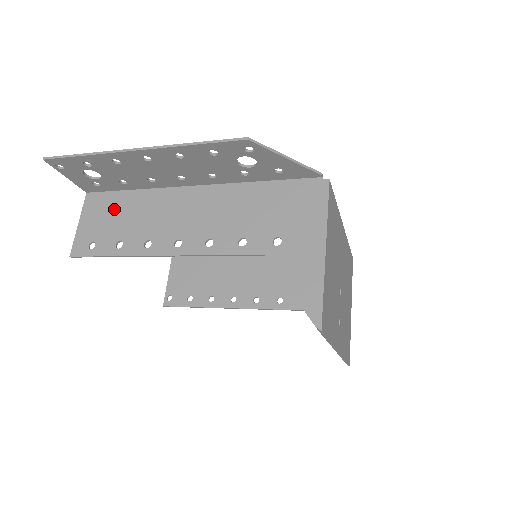
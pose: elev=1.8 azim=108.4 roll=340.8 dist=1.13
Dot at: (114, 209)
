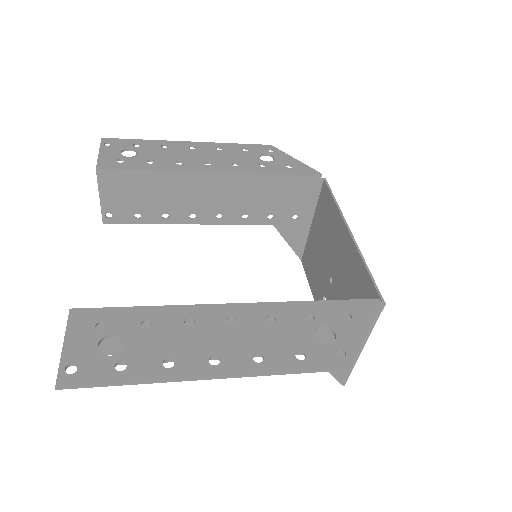
Dot at: occluded
